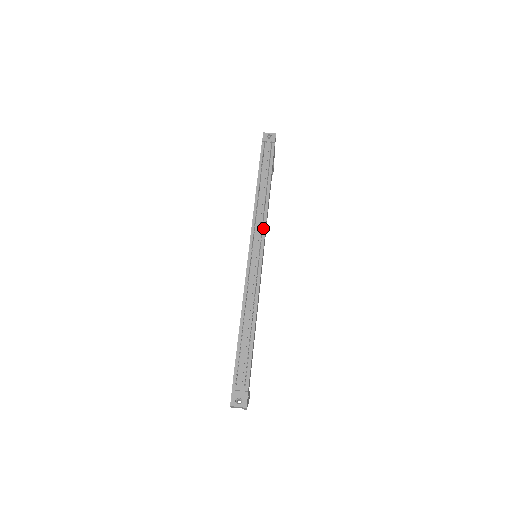
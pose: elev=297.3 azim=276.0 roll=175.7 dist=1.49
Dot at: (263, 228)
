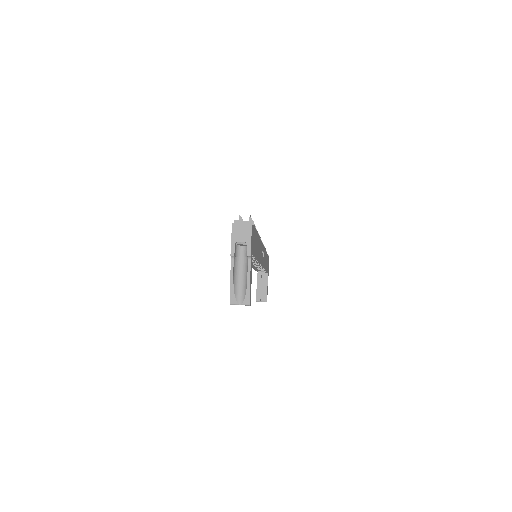
Dot at: occluded
